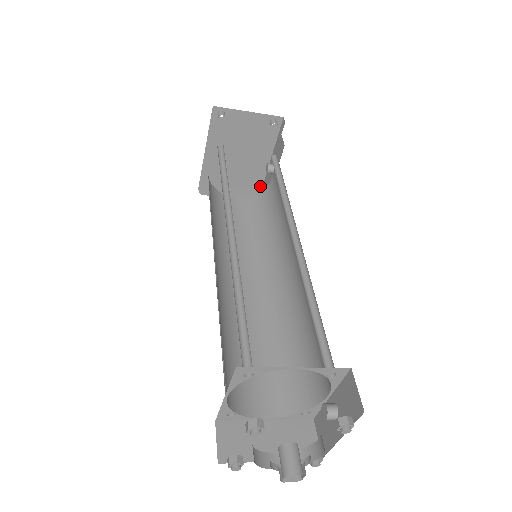
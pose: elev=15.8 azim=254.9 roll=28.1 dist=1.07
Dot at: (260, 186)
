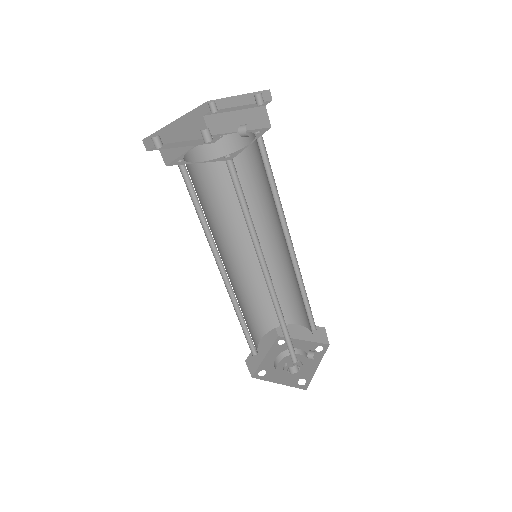
Dot at: (261, 93)
